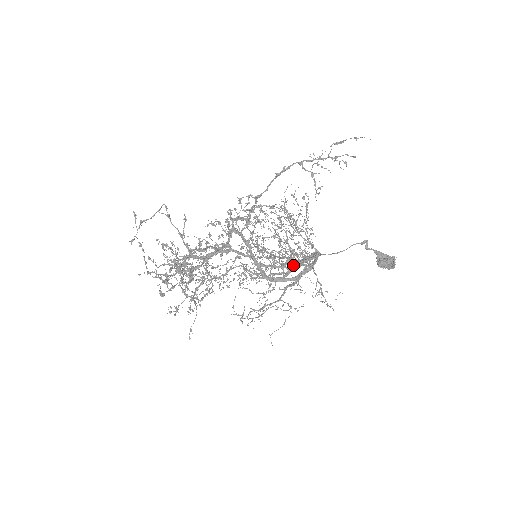
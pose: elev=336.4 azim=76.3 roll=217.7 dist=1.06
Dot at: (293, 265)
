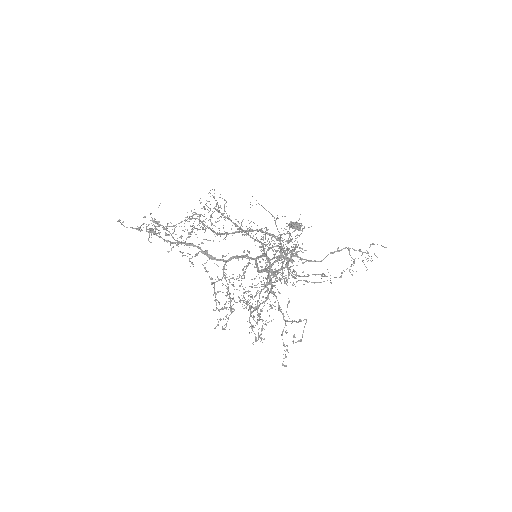
Dot at: occluded
